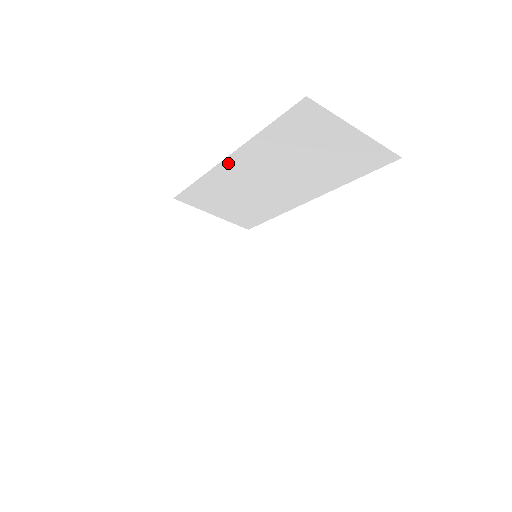
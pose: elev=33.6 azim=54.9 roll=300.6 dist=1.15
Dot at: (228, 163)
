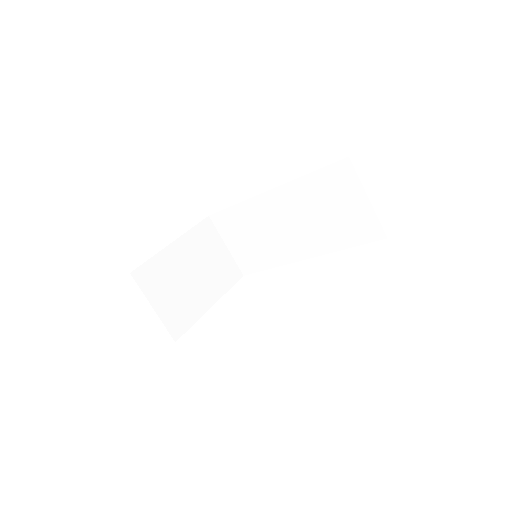
Dot at: (269, 195)
